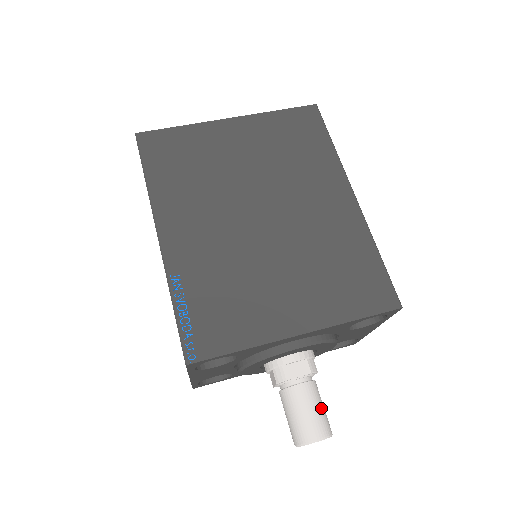
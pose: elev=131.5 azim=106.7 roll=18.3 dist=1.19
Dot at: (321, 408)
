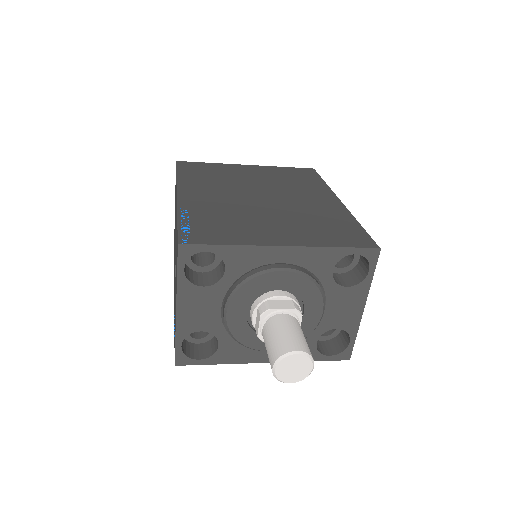
Dot at: (303, 337)
